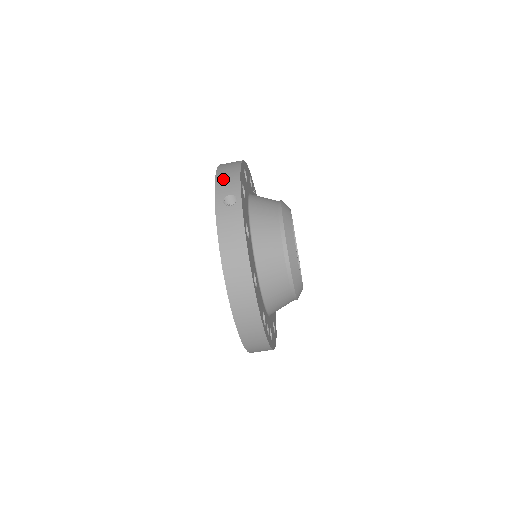
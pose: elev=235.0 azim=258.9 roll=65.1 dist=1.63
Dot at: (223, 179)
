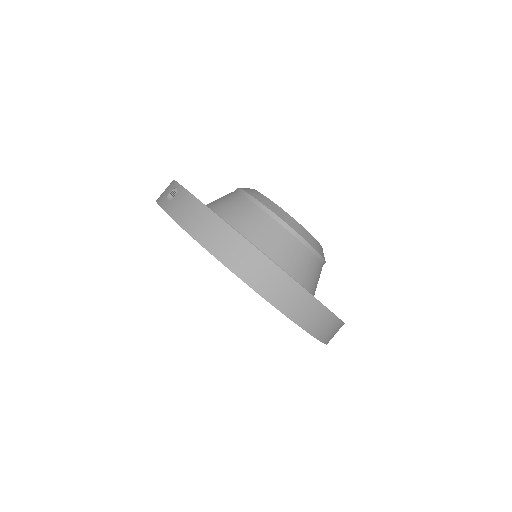
Dot at: (161, 194)
